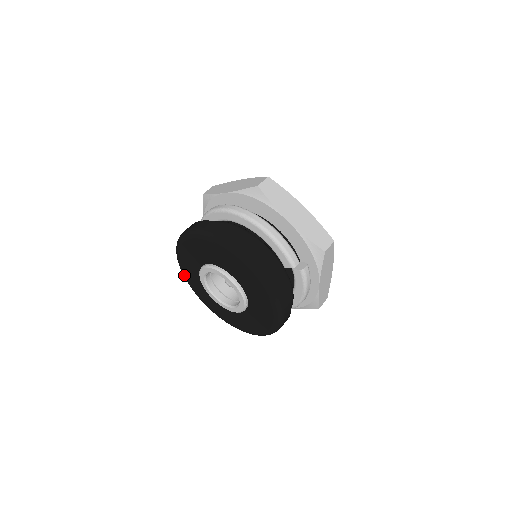
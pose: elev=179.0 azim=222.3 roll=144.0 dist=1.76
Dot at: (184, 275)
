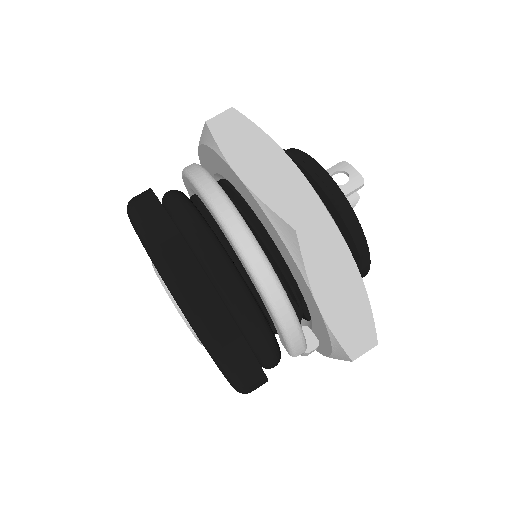
Dot at: occluded
